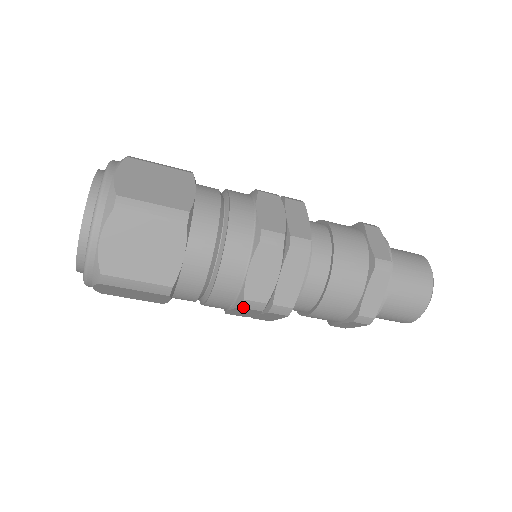
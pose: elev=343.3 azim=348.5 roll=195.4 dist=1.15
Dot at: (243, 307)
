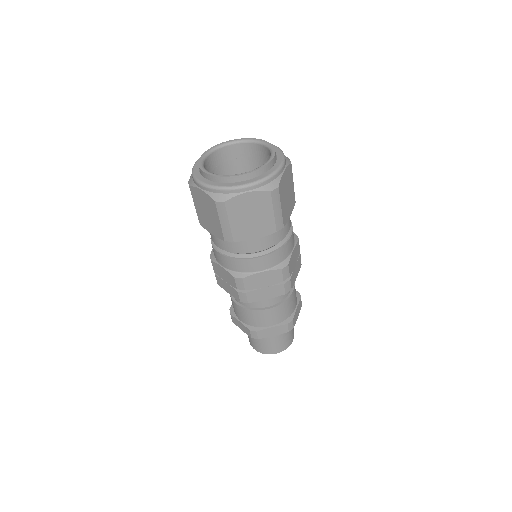
Dot at: (283, 270)
